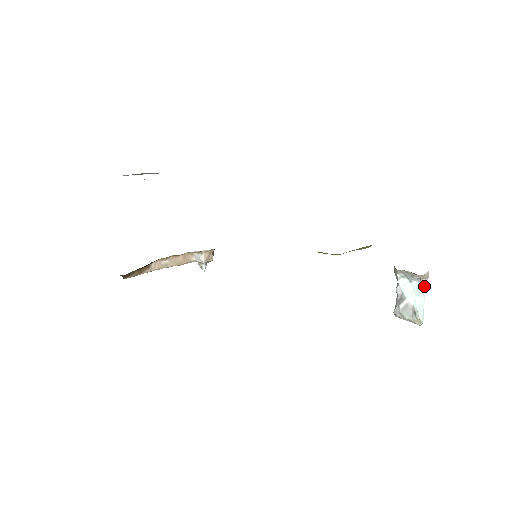
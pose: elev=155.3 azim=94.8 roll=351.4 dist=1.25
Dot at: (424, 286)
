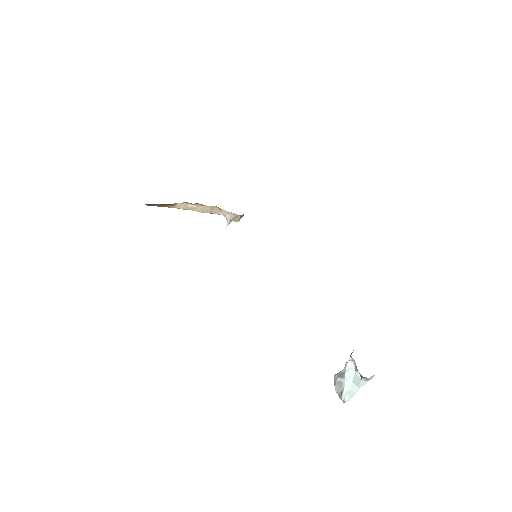
Dot at: (364, 382)
